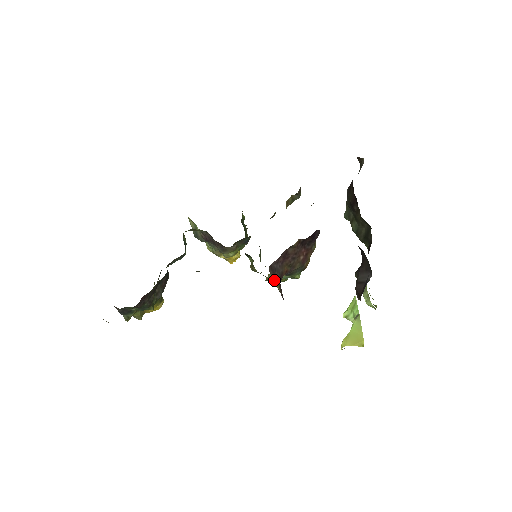
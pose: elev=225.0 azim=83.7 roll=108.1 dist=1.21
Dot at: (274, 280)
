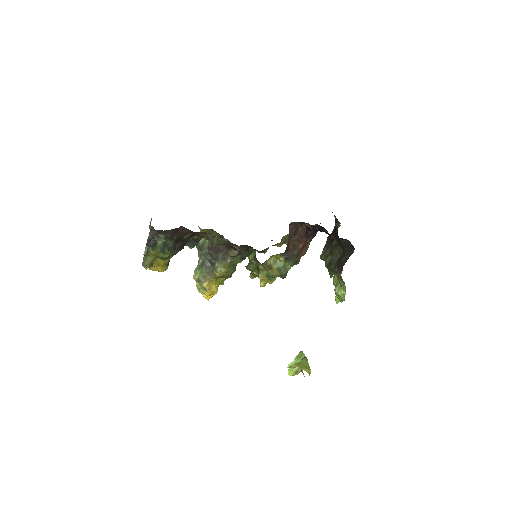
Dot at: occluded
